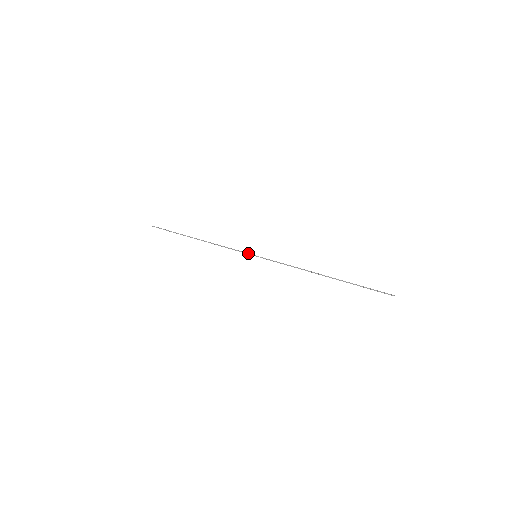
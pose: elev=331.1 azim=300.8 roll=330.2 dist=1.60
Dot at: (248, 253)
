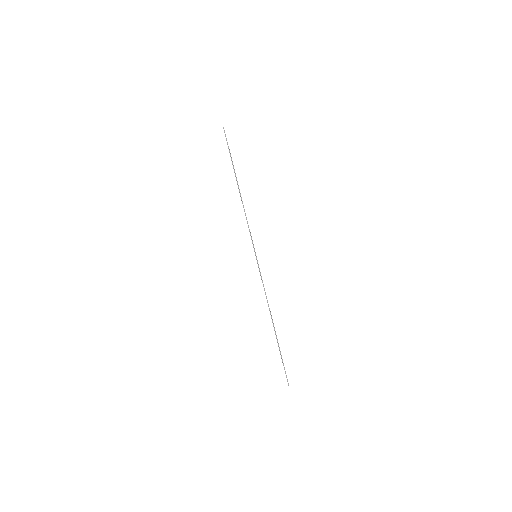
Dot at: occluded
